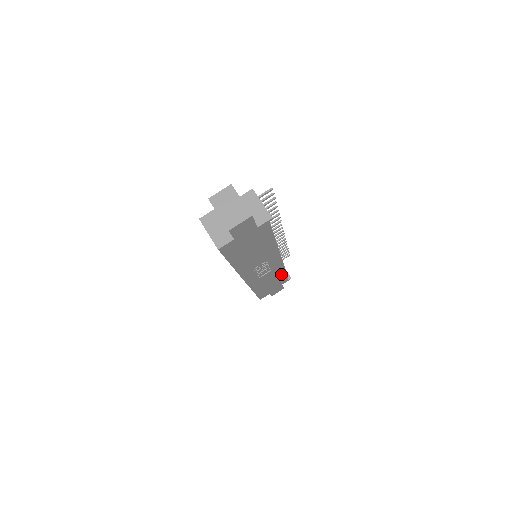
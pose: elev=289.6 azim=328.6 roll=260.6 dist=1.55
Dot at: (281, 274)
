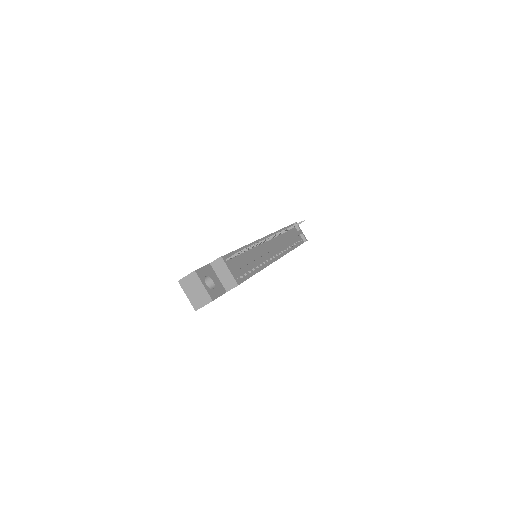
Dot at: occluded
